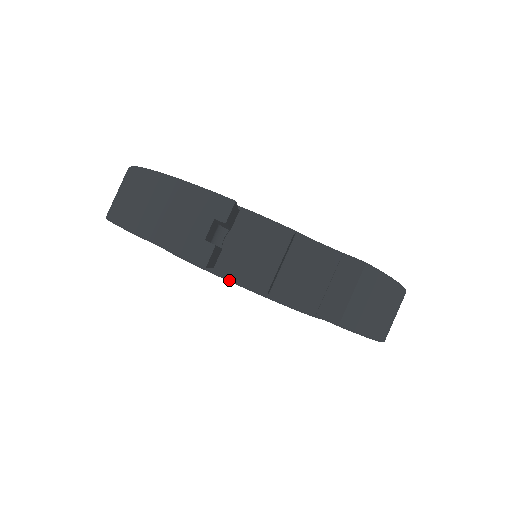
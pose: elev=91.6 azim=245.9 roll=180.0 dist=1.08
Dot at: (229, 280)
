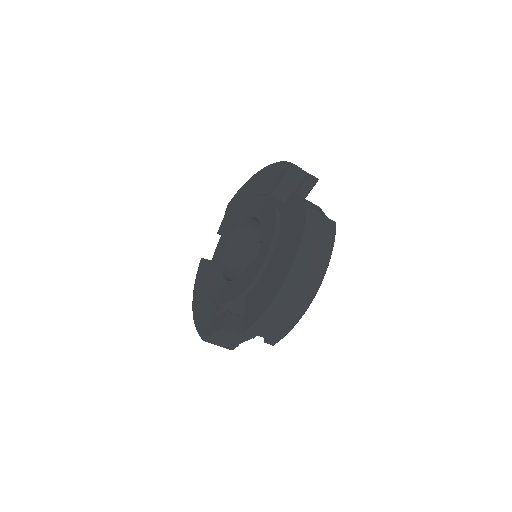
Dot at: (271, 199)
